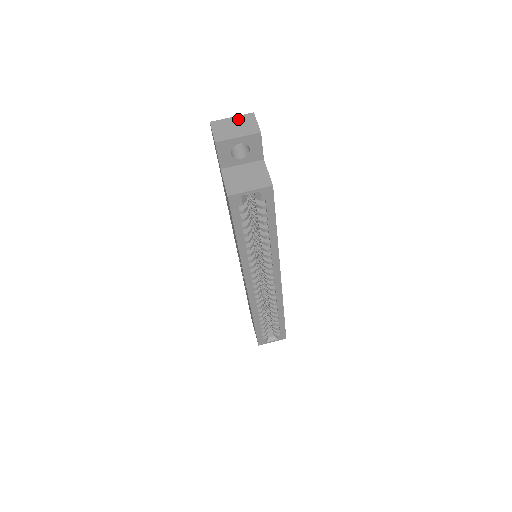
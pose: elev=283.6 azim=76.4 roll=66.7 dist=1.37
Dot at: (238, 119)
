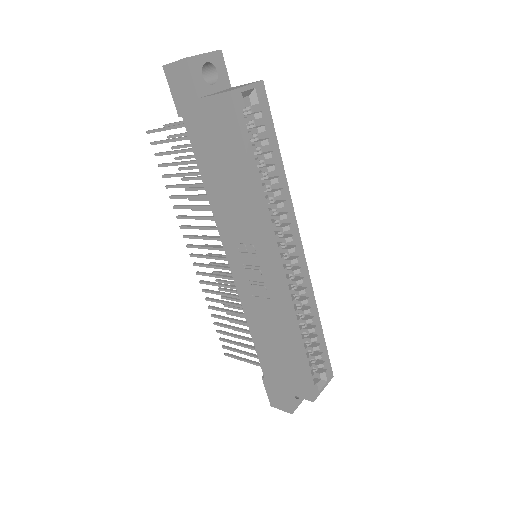
Dot at: occluded
